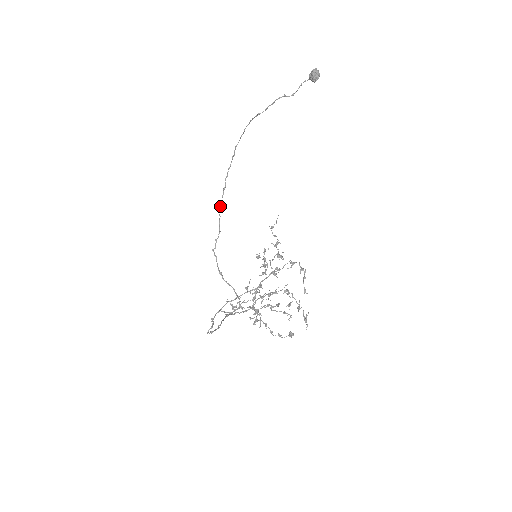
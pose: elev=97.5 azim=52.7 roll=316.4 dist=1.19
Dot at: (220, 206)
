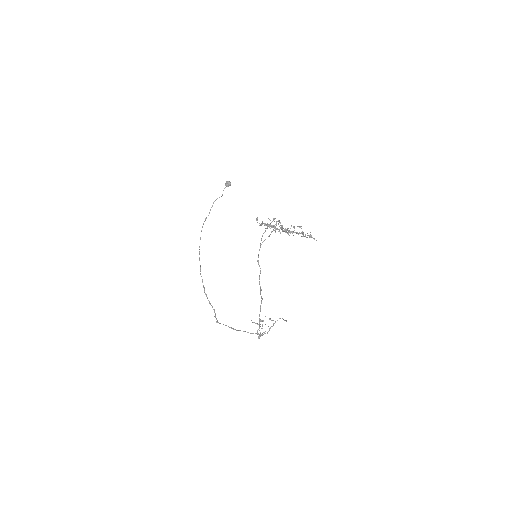
Dot at: (205, 294)
